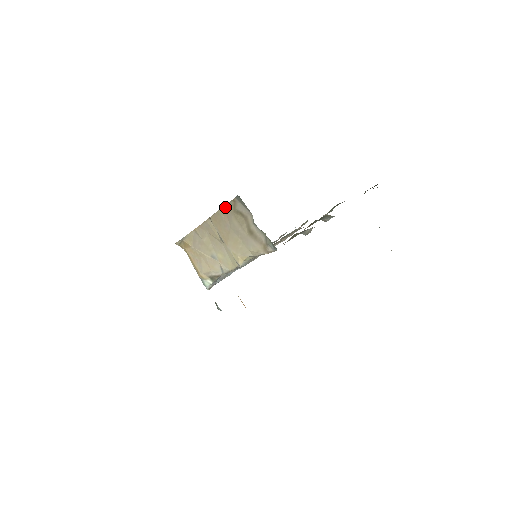
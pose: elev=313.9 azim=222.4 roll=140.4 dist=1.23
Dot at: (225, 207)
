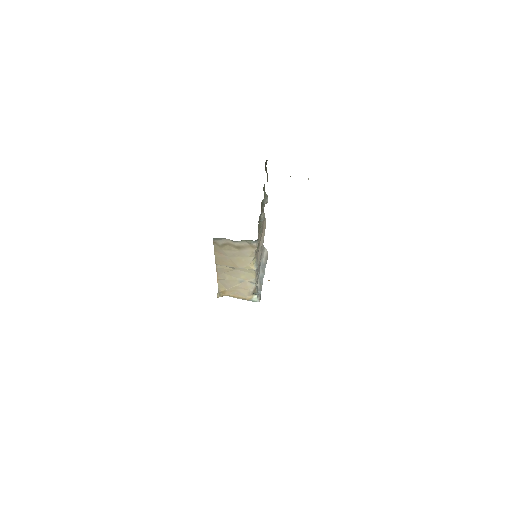
Dot at: (215, 250)
